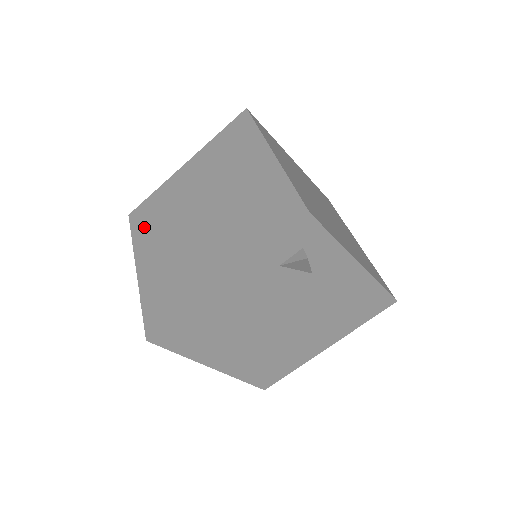
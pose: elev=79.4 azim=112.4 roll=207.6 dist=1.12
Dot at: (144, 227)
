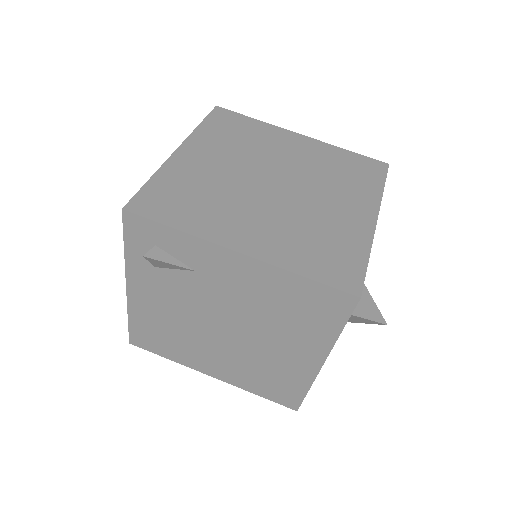
Dot at: occluded
